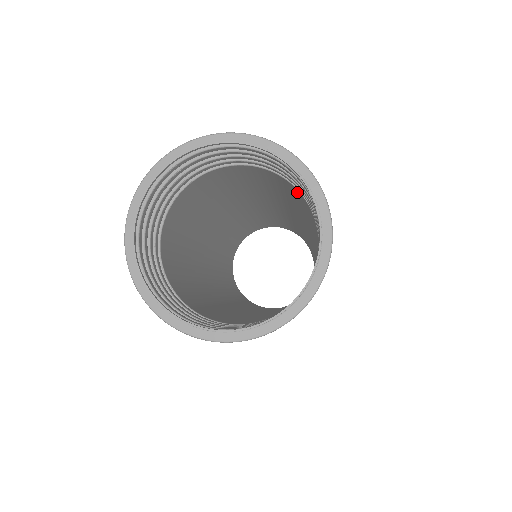
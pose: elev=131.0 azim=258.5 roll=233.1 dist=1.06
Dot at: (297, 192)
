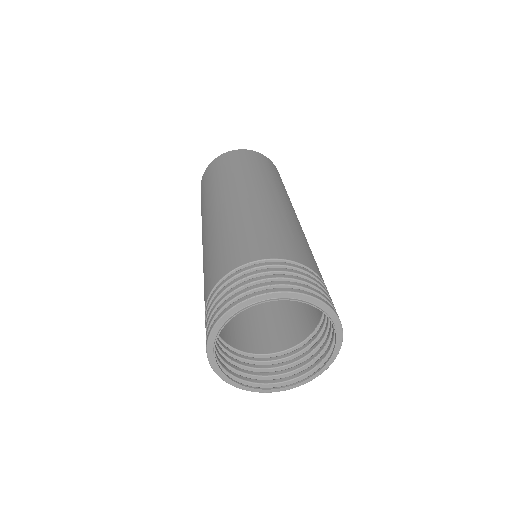
Dot at: occluded
